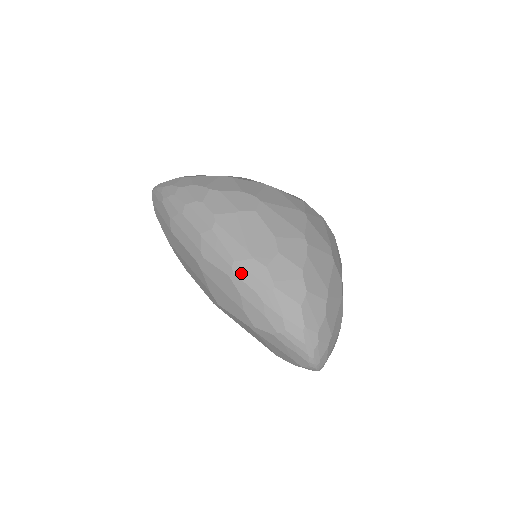
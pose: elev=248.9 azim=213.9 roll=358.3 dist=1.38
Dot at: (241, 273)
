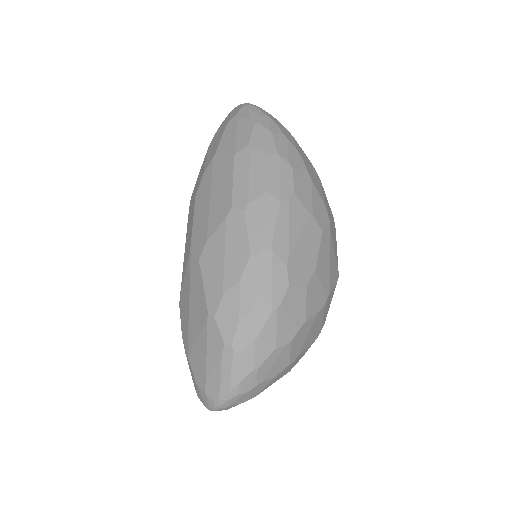
Dot at: (264, 264)
